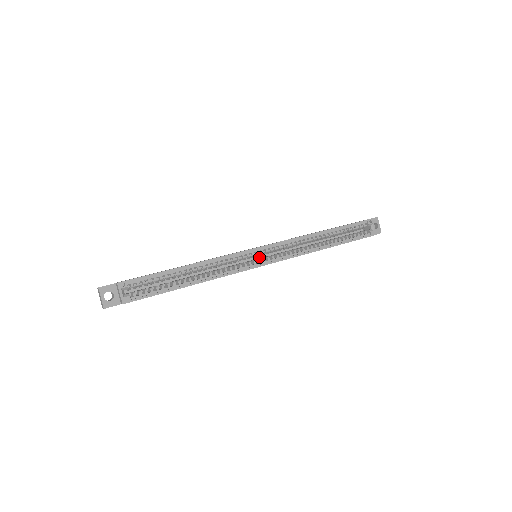
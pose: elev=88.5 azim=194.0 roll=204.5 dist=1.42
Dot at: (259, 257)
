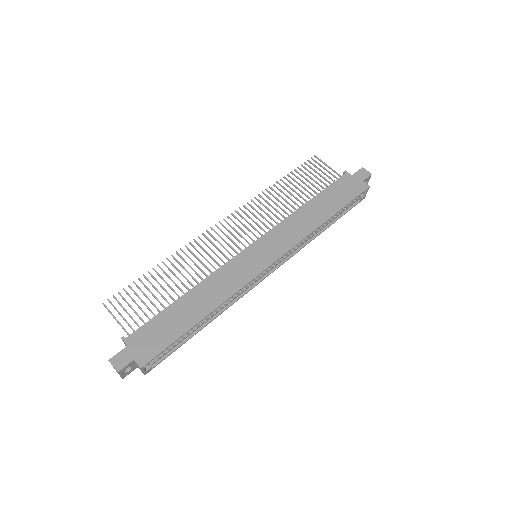
Dot at: occluded
